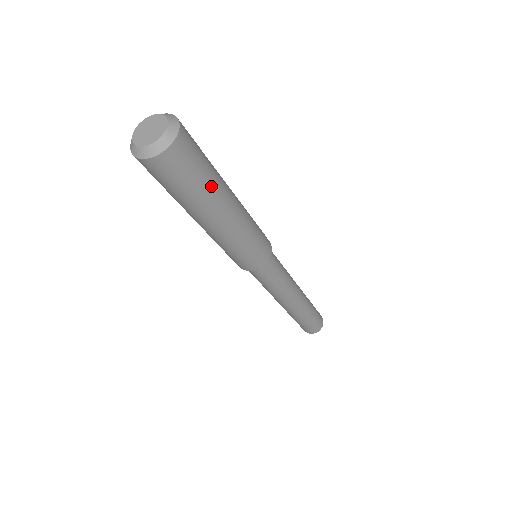
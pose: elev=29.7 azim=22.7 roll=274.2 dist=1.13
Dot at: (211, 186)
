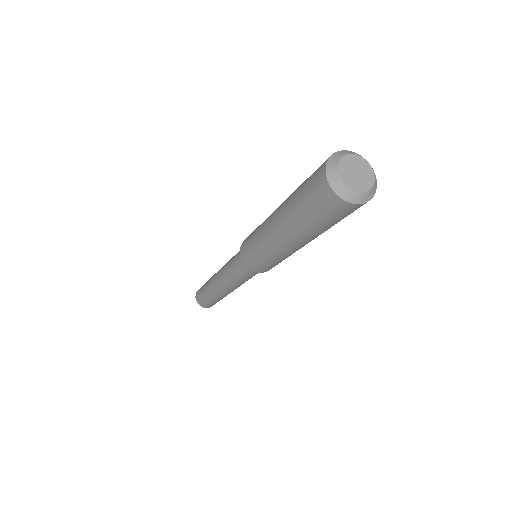
Dot at: (323, 231)
